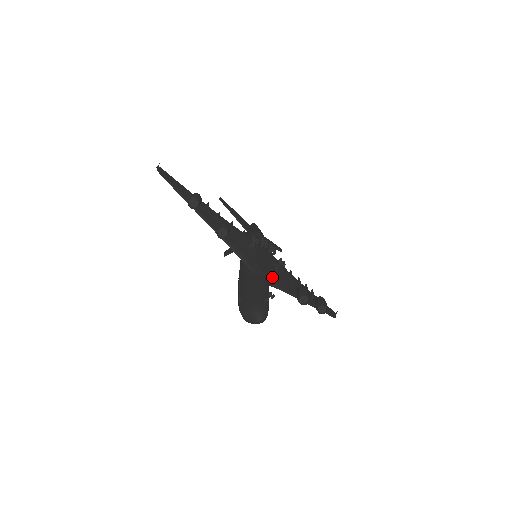
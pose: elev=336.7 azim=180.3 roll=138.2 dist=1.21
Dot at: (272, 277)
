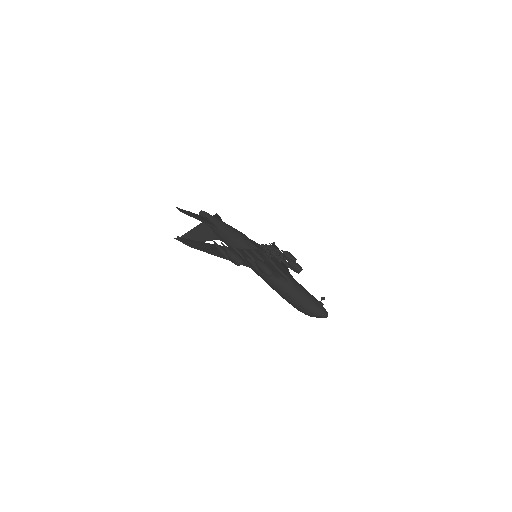
Dot at: occluded
